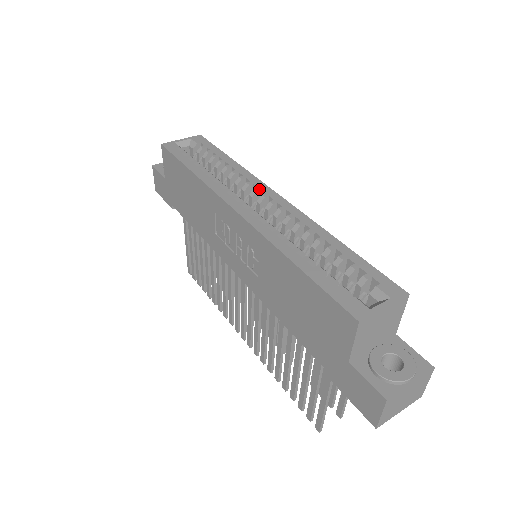
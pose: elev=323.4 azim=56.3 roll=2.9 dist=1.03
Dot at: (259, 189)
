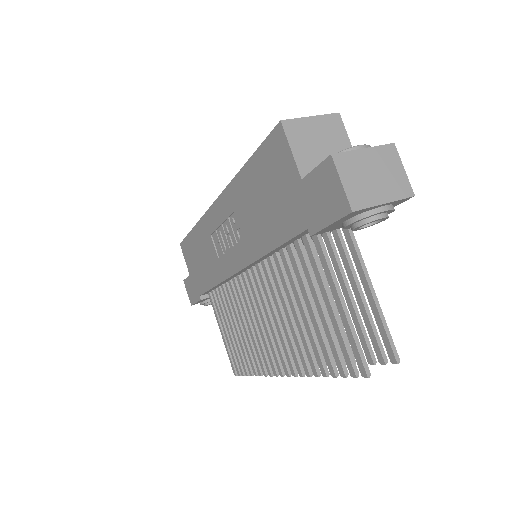
Dot at: occluded
